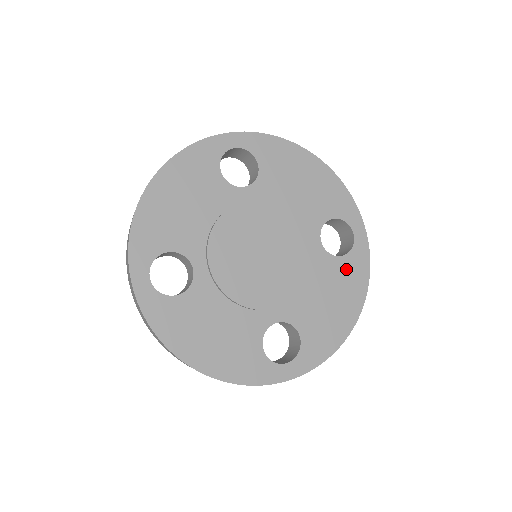
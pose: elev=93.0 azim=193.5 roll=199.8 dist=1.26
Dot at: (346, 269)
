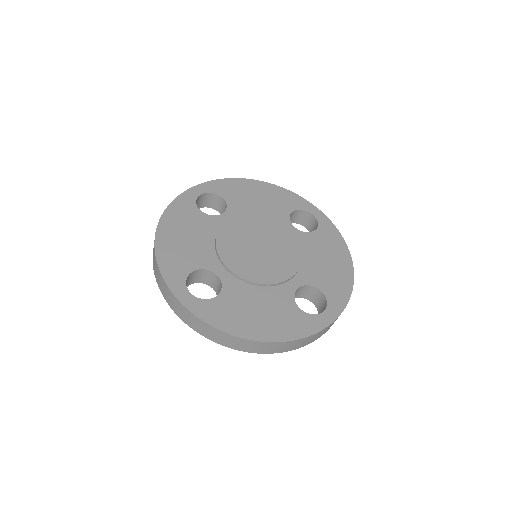
Dot at: (323, 237)
